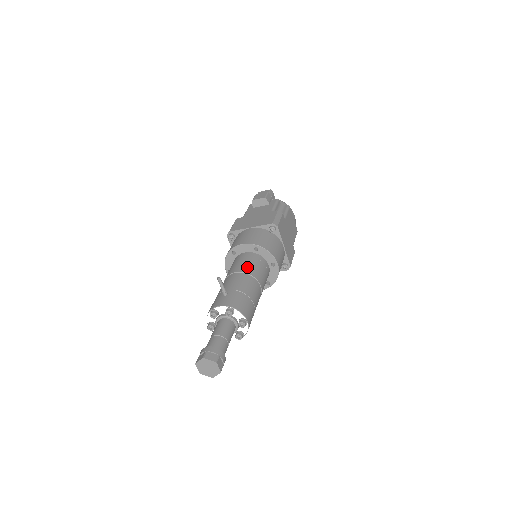
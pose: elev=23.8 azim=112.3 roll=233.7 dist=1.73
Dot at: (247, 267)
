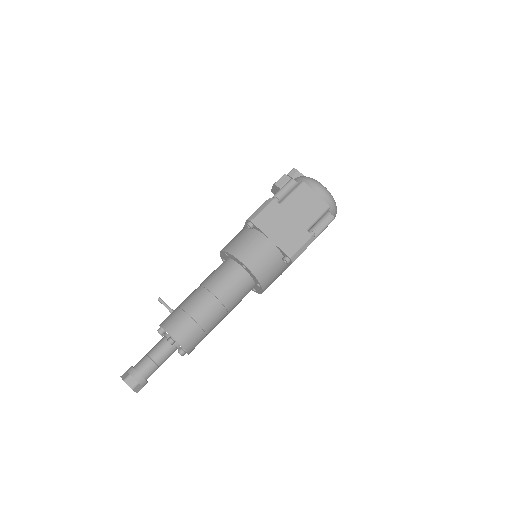
Dot at: (208, 278)
